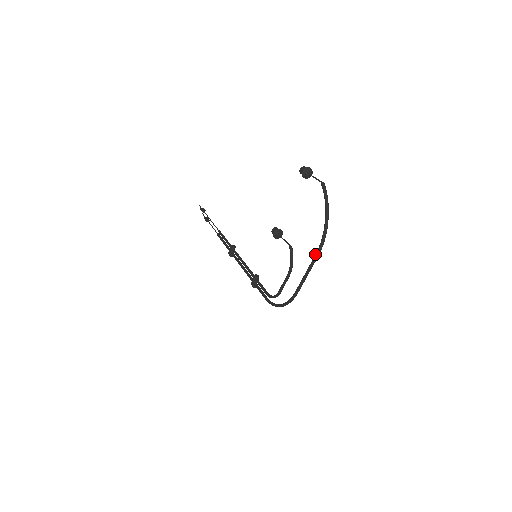
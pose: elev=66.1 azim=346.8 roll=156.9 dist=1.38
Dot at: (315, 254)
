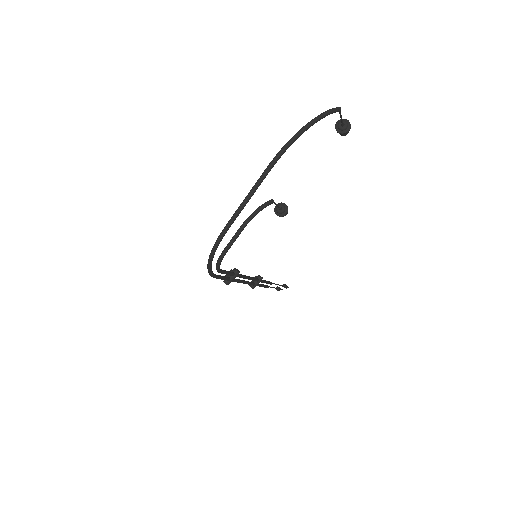
Dot at: (269, 166)
